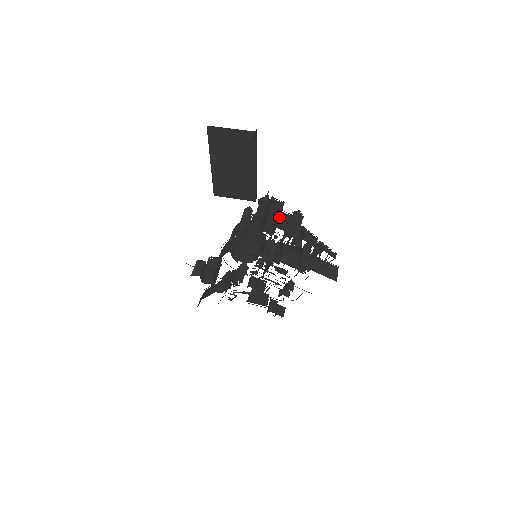
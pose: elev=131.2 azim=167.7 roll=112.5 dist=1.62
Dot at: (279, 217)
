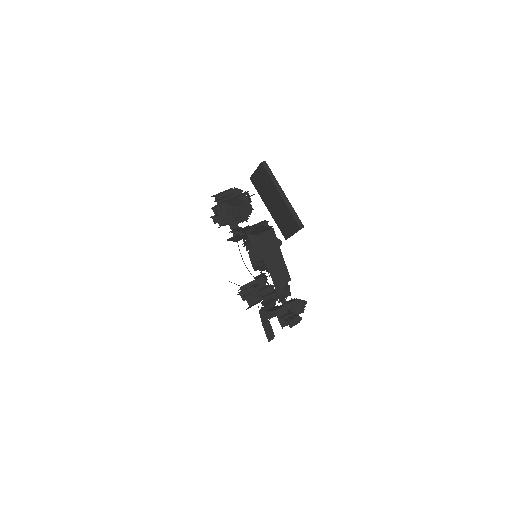
Dot at: (219, 195)
